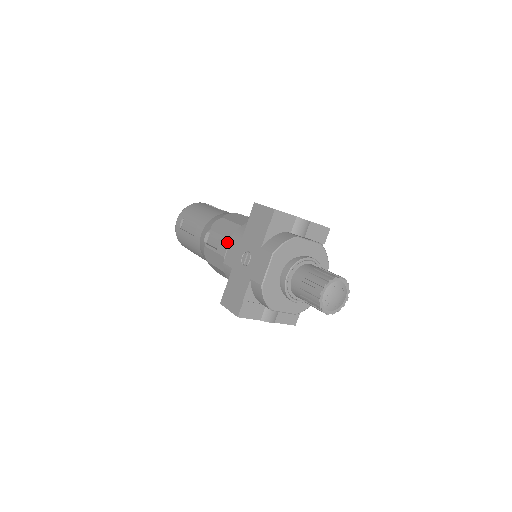
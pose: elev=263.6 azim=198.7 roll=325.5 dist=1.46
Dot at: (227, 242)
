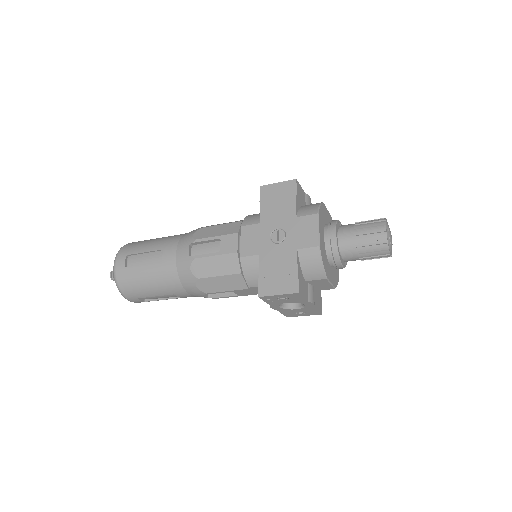
Dot at: (235, 237)
